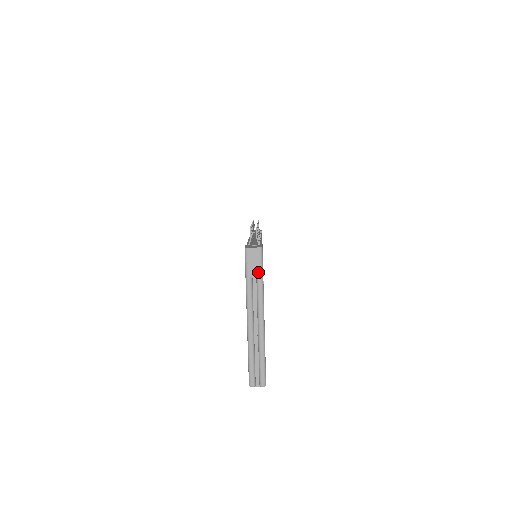
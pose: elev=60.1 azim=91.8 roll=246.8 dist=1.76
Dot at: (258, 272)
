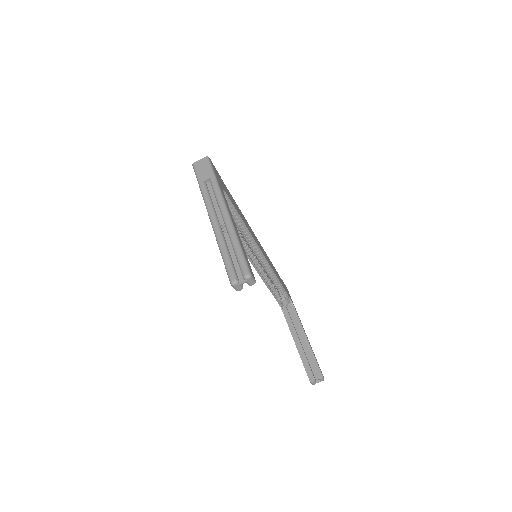
Dot at: (209, 175)
